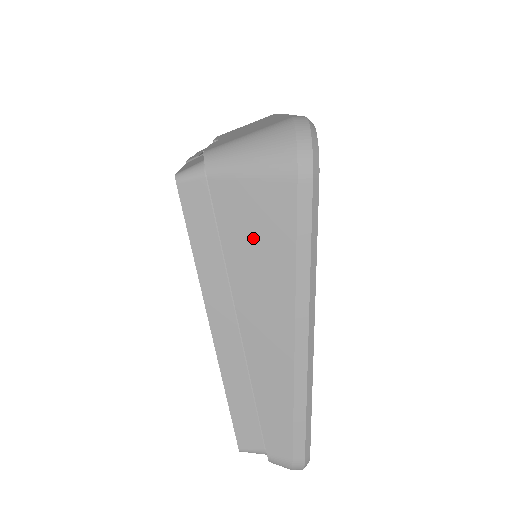
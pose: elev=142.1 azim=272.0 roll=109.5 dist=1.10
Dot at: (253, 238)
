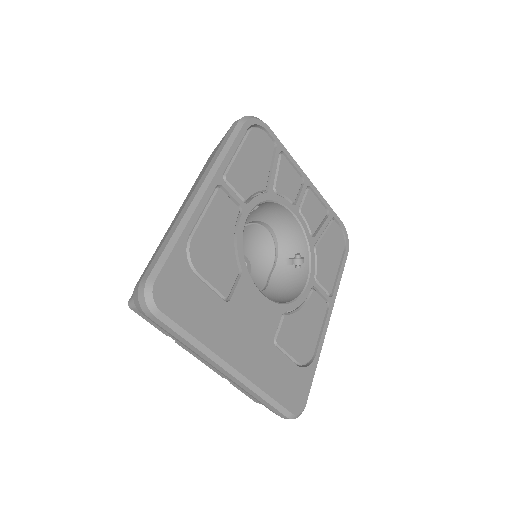
Dot at: occluded
